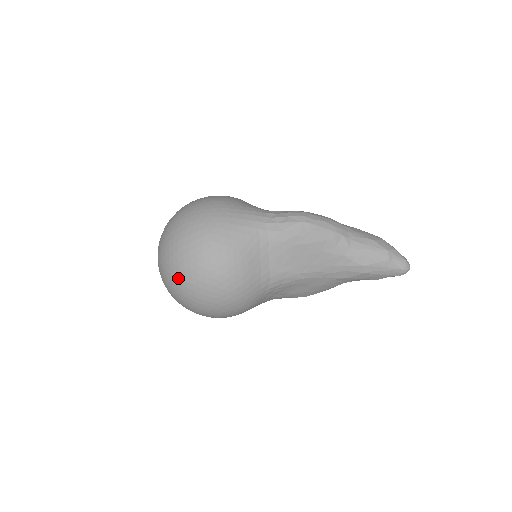
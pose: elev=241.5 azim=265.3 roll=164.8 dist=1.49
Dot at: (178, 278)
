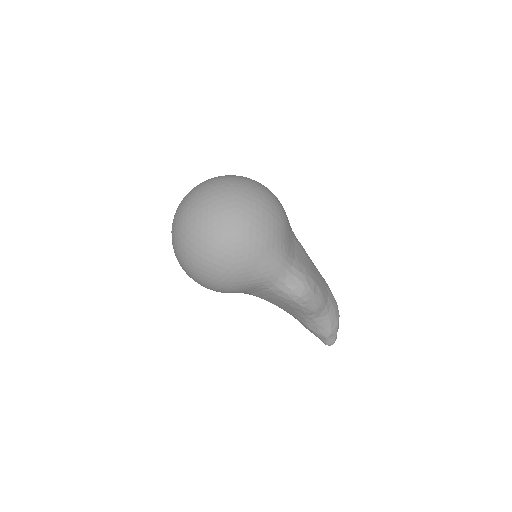
Dot at: (185, 257)
